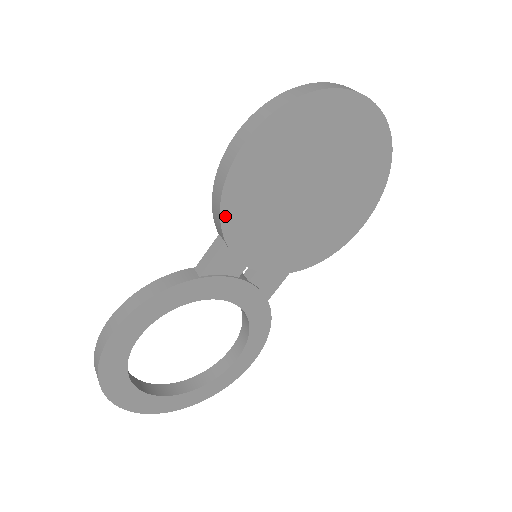
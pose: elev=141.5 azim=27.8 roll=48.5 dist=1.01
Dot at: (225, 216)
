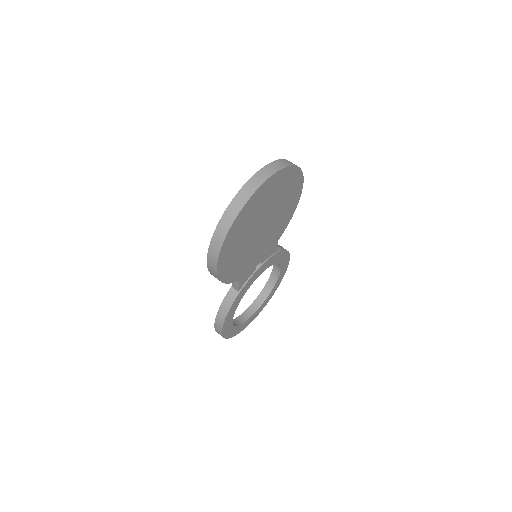
Dot at: (231, 280)
